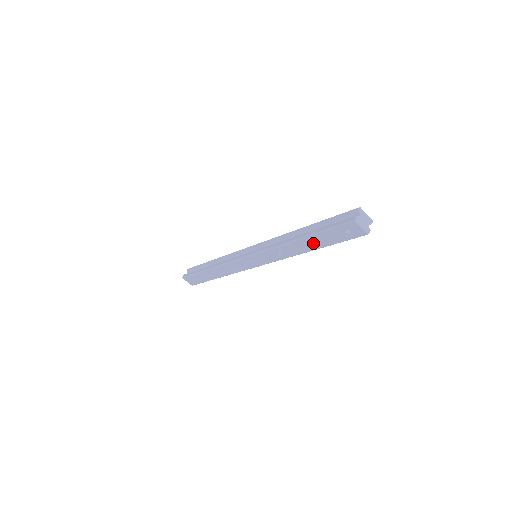
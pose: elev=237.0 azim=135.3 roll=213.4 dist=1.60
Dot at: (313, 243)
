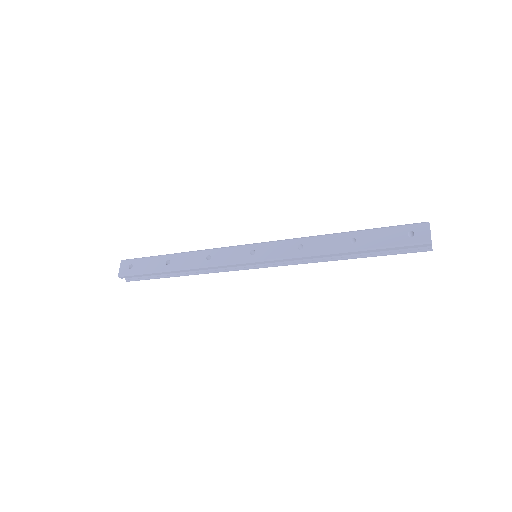
Dot at: (356, 240)
